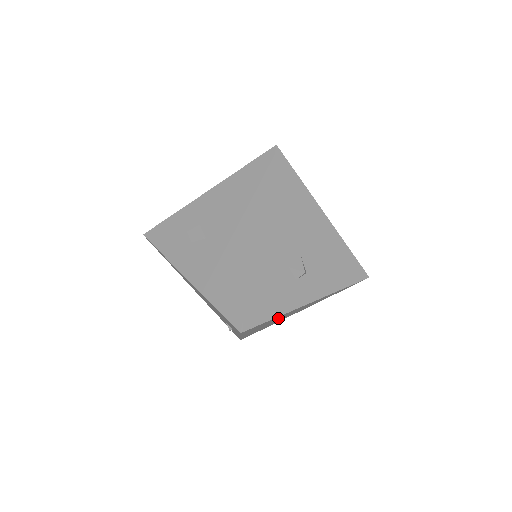
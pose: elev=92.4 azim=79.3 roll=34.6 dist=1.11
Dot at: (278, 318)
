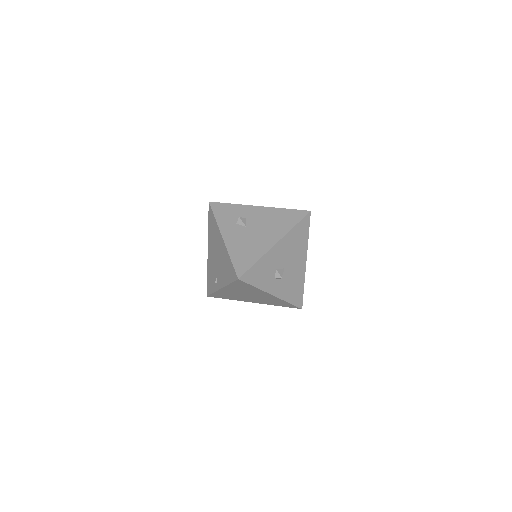
Dot at: (250, 291)
